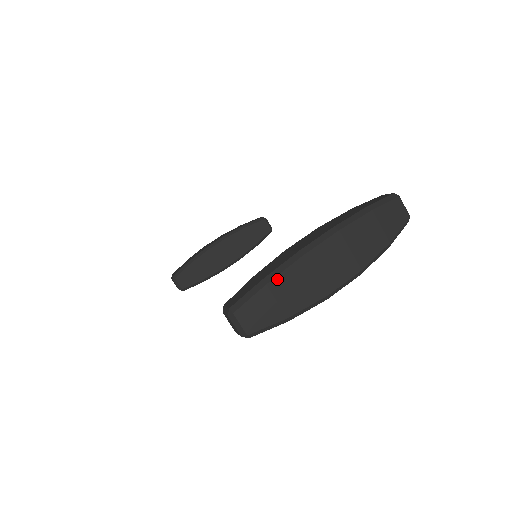
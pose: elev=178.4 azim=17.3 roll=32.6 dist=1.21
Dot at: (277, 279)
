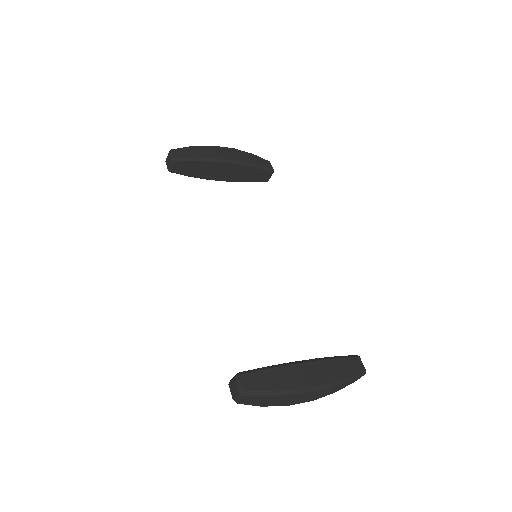
Dot at: (281, 396)
